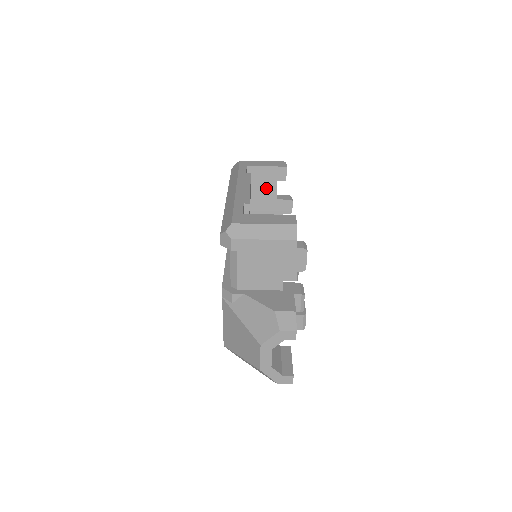
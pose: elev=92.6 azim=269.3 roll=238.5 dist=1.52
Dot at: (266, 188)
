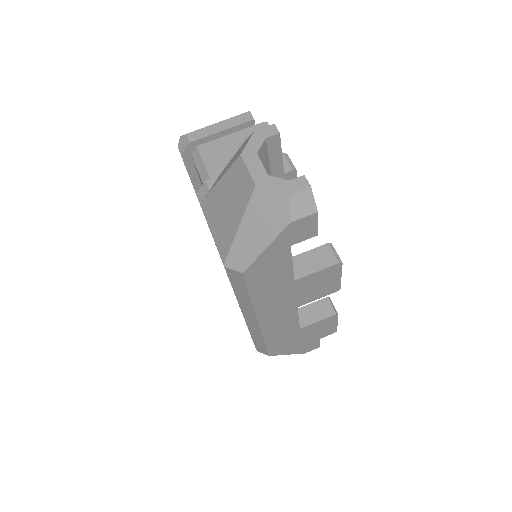
Dot at: occluded
